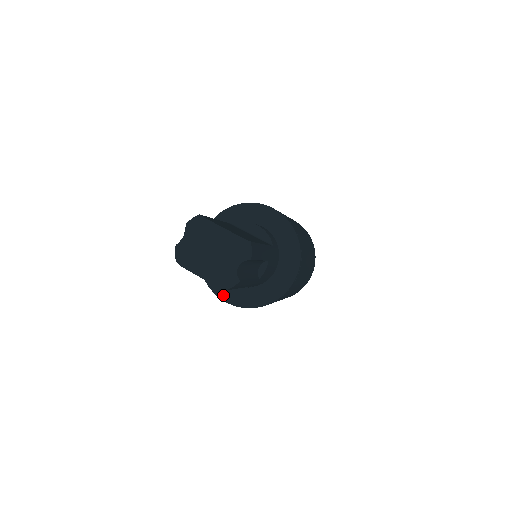
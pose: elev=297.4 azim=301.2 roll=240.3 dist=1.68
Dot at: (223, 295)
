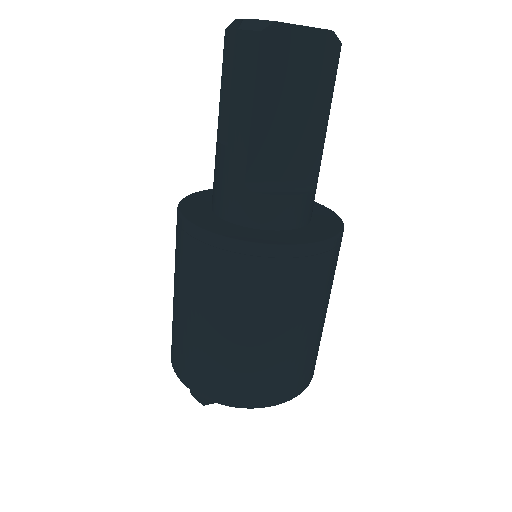
Dot at: (291, 241)
